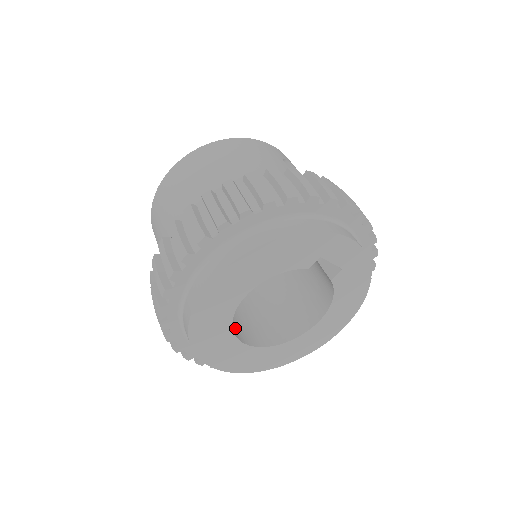
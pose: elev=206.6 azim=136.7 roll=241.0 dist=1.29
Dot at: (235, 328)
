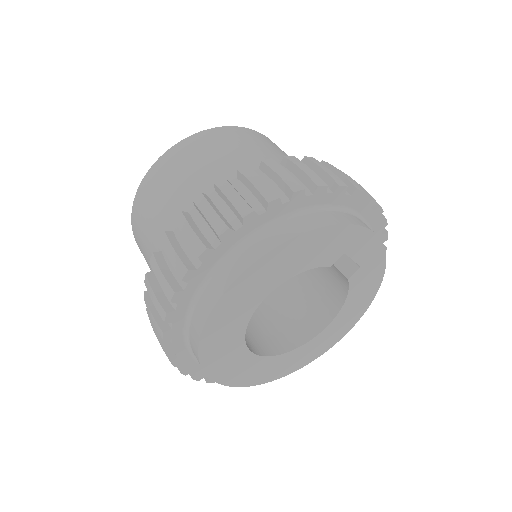
Dot at: occluded
